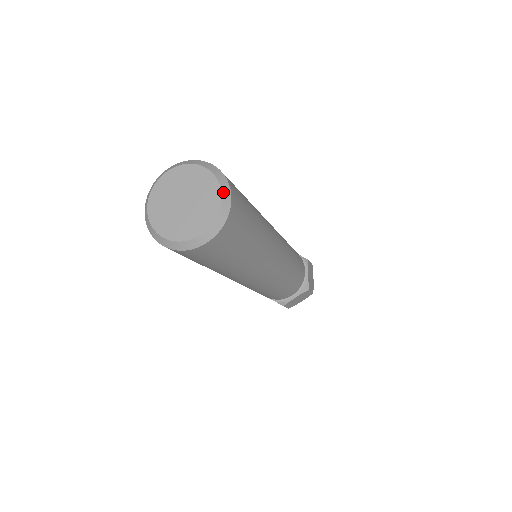
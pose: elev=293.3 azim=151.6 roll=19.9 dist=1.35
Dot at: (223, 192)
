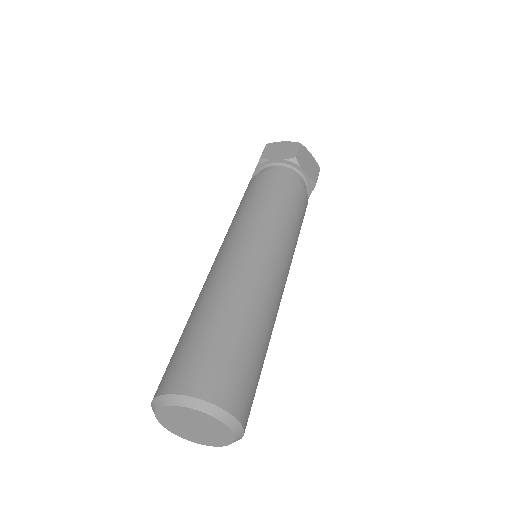
Dot at: (220, 419)
